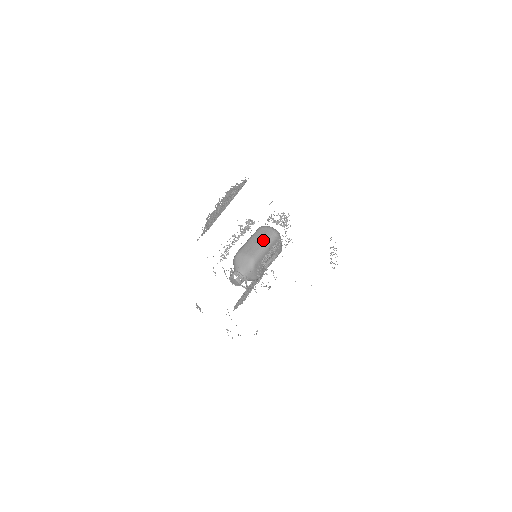
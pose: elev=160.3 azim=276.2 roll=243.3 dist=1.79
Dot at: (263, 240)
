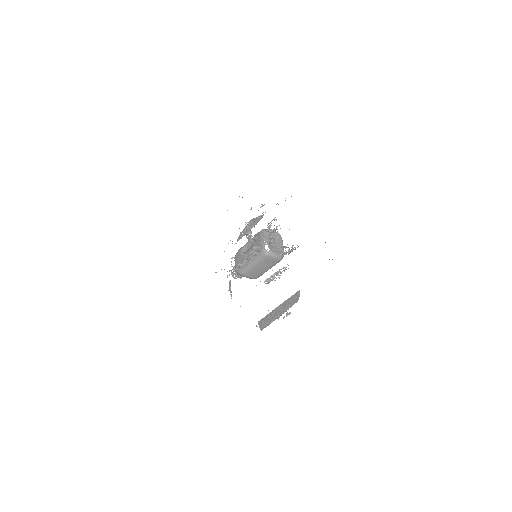
Dot at: (267, 268)
